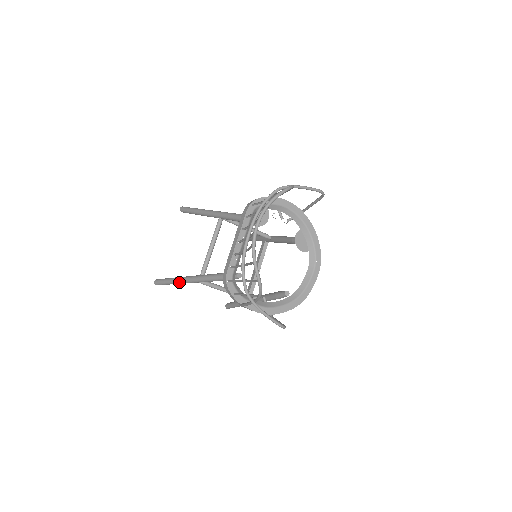
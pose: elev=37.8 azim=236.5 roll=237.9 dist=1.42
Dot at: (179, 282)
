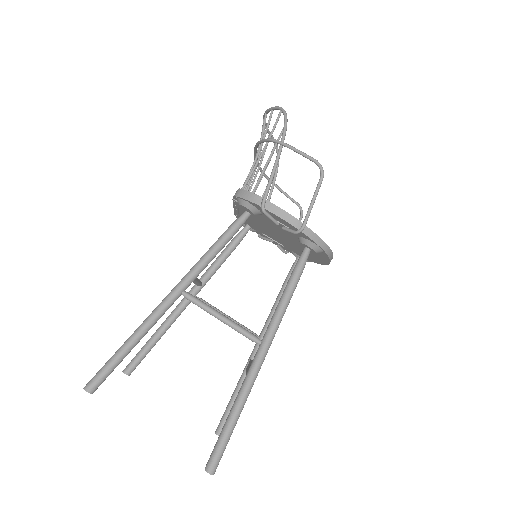
Dot at: (148, 318)
